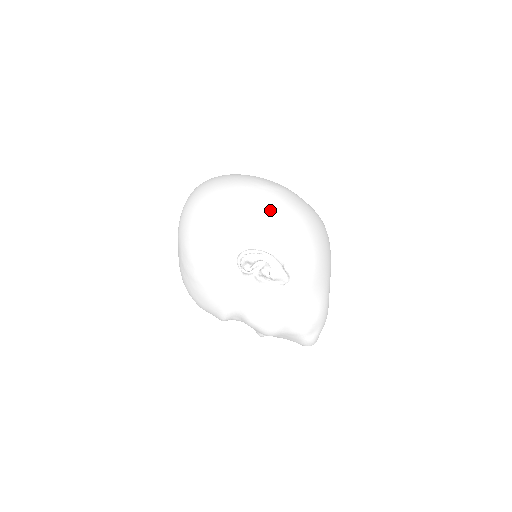
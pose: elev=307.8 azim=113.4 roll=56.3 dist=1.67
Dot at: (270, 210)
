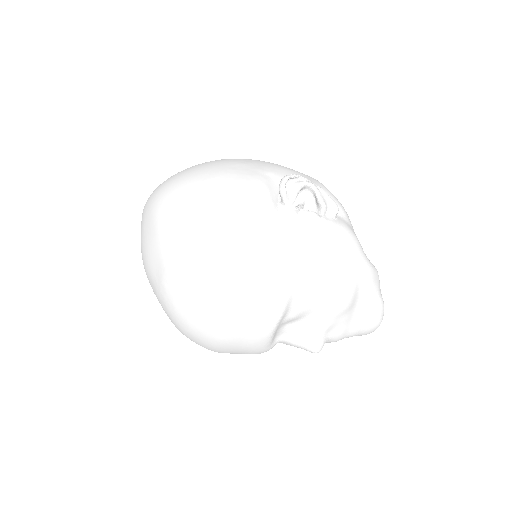
Dot at: occluded
